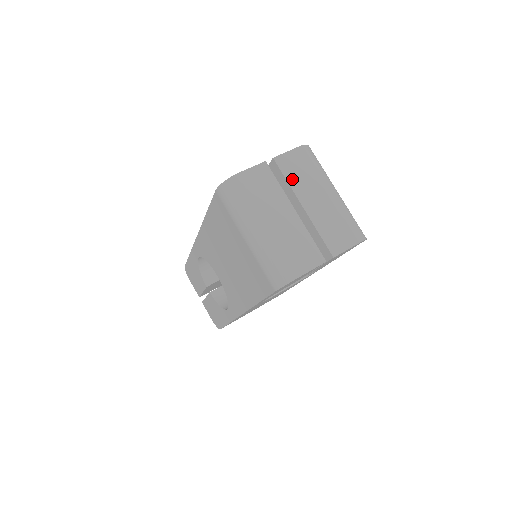
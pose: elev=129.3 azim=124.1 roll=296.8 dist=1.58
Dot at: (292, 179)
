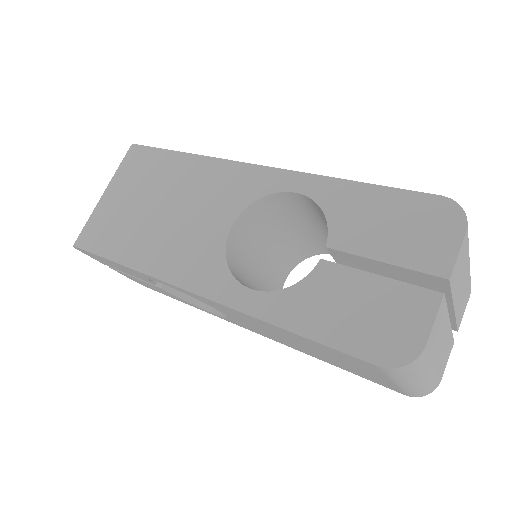
Dot at: (455, 287)
